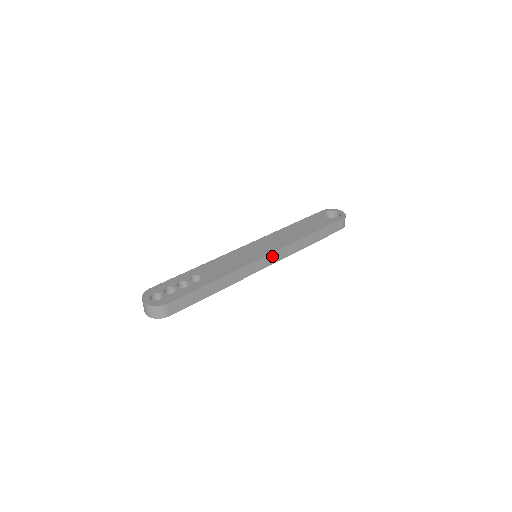
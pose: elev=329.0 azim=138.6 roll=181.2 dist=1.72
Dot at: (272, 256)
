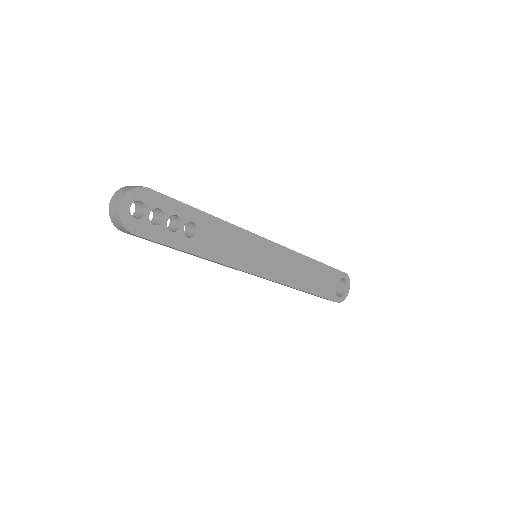
Dot at: (261, 277)
